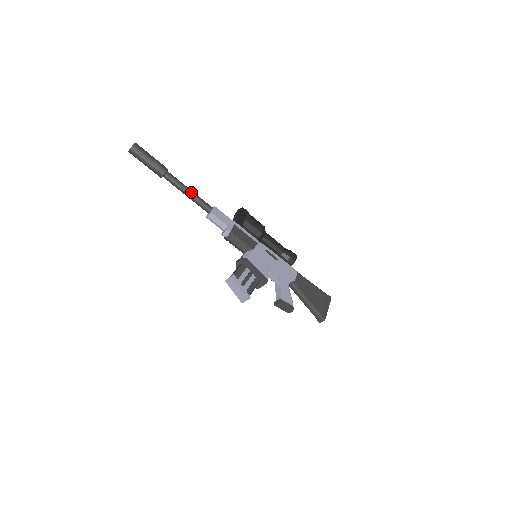
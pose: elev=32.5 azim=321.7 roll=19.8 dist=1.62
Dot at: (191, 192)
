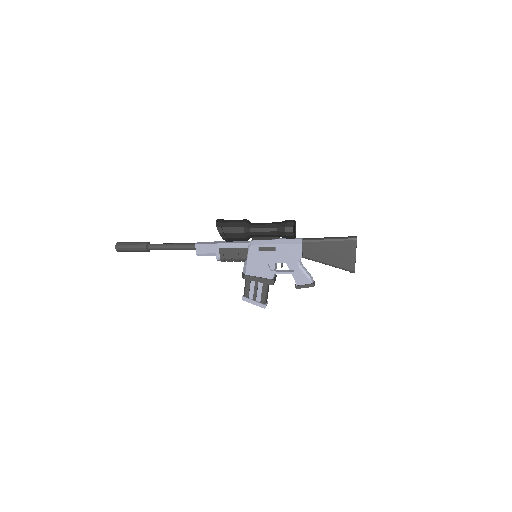
Dot at: (173, 248)
